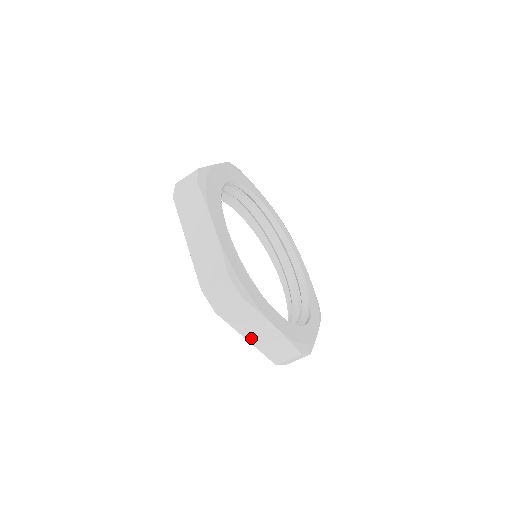
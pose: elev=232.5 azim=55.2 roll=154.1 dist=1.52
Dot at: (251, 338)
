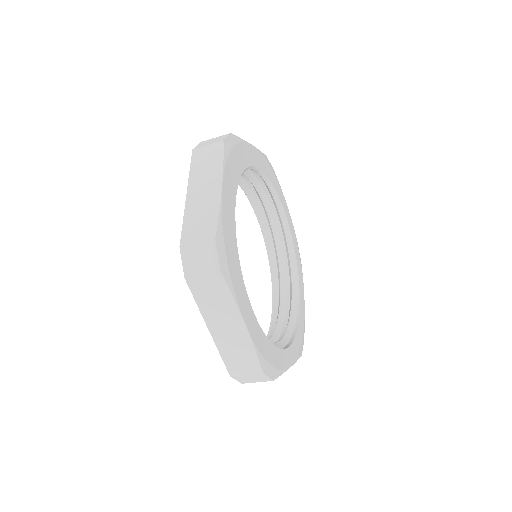
Dot at: (214, 328)
